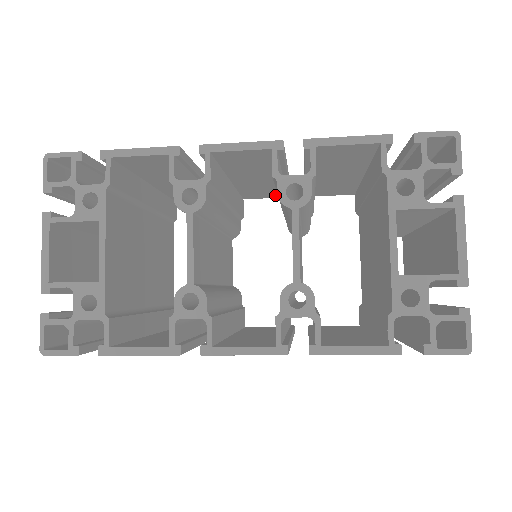
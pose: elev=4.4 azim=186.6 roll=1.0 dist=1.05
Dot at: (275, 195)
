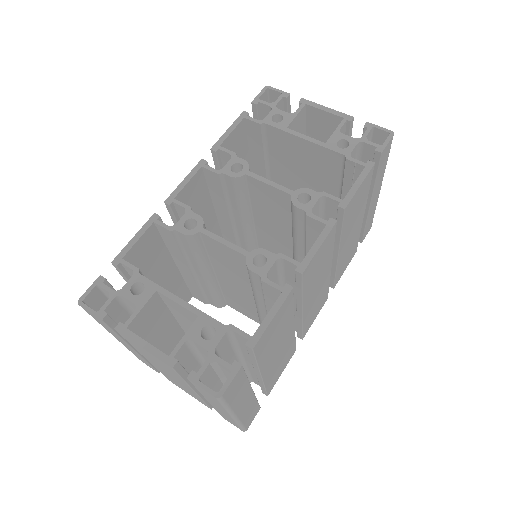
Dot at: occluded
